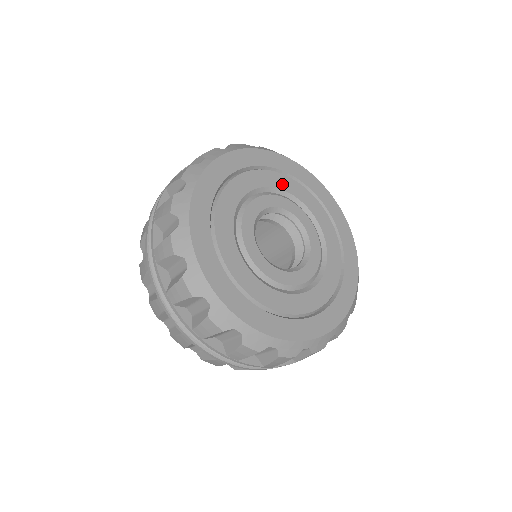
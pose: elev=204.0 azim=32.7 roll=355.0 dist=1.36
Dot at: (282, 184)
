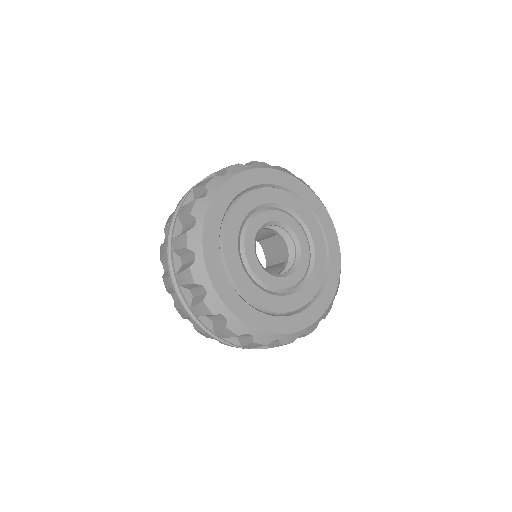
Dot at: (259, 199)
